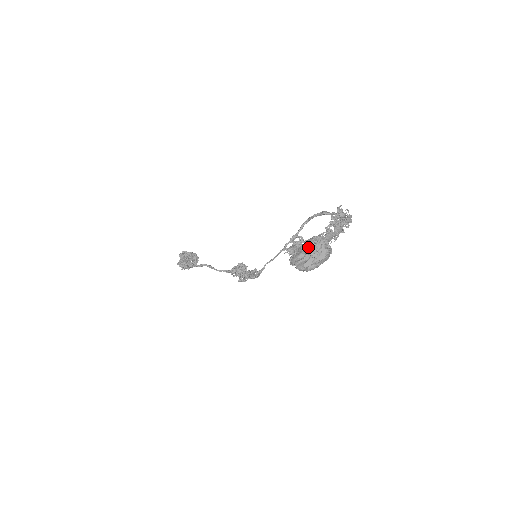
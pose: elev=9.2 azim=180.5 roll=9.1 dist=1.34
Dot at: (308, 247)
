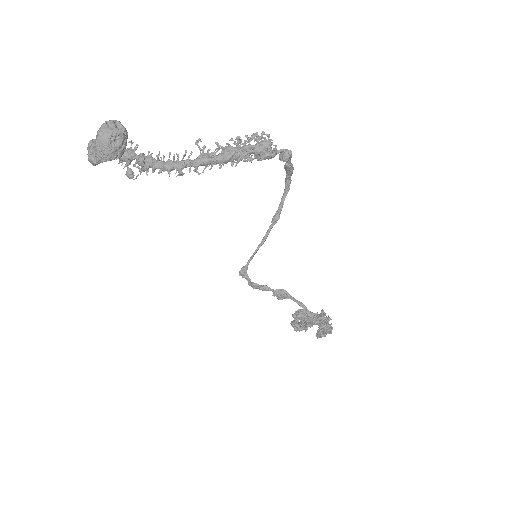
Dot at: occluded
